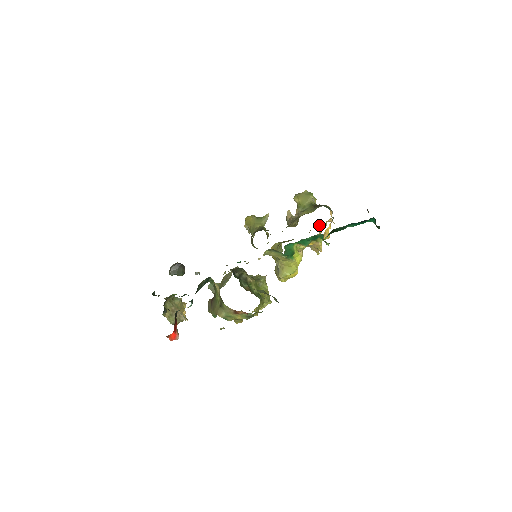
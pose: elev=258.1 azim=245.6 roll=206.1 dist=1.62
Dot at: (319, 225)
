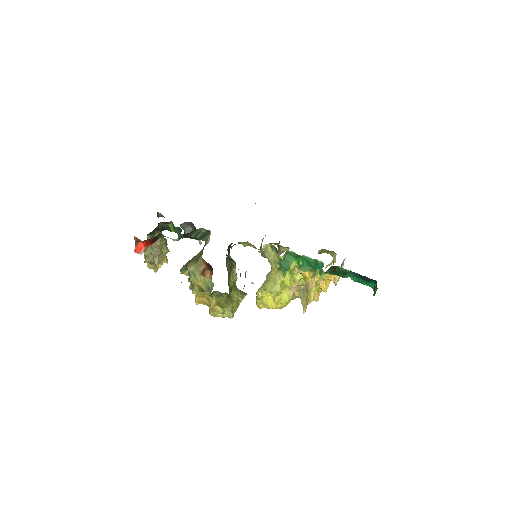
Dot at: occluded
